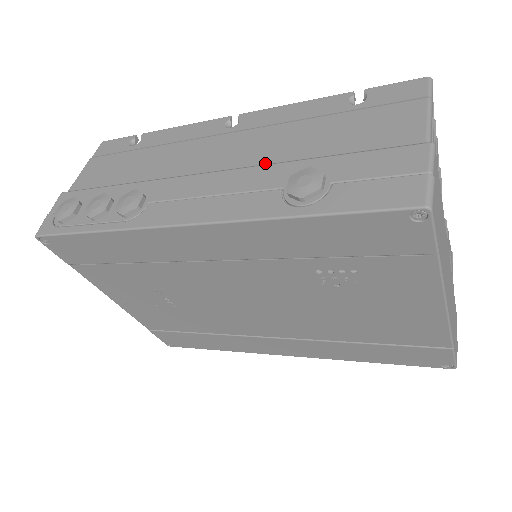
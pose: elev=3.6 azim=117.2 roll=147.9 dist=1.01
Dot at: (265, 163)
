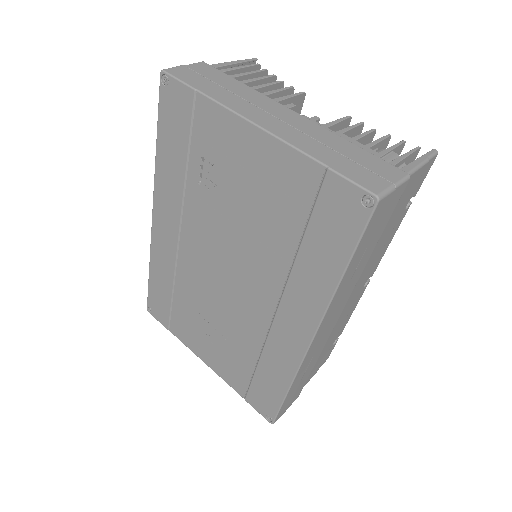
Dot at: occluded
